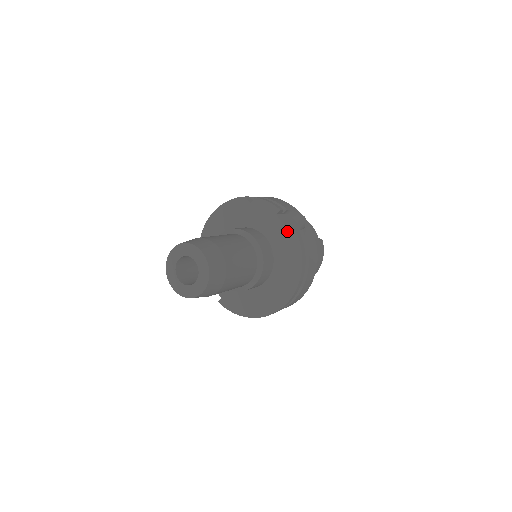
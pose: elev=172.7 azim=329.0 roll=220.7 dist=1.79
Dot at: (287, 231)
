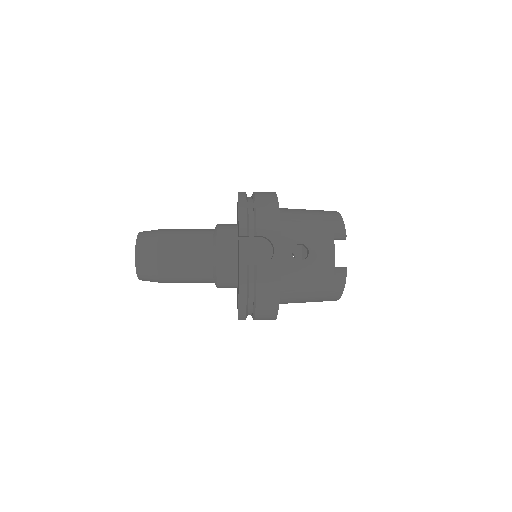
Dot at: (238, 260)
